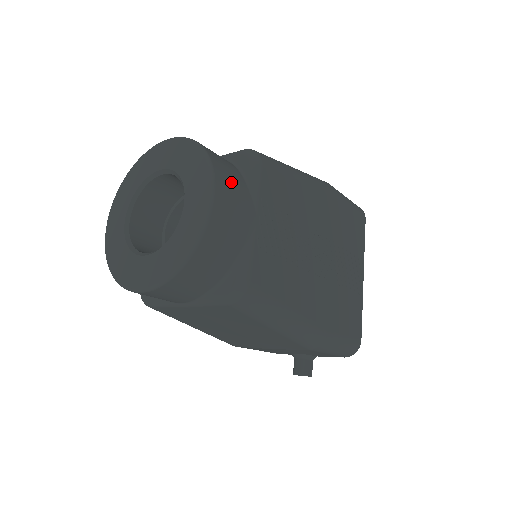
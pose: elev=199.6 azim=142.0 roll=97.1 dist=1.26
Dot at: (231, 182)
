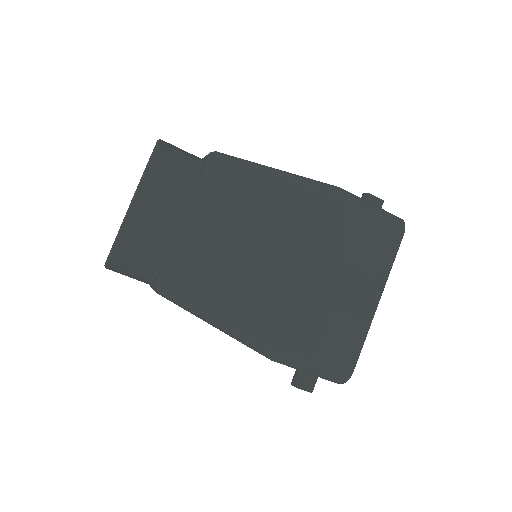
Dot at: (168, 183)
